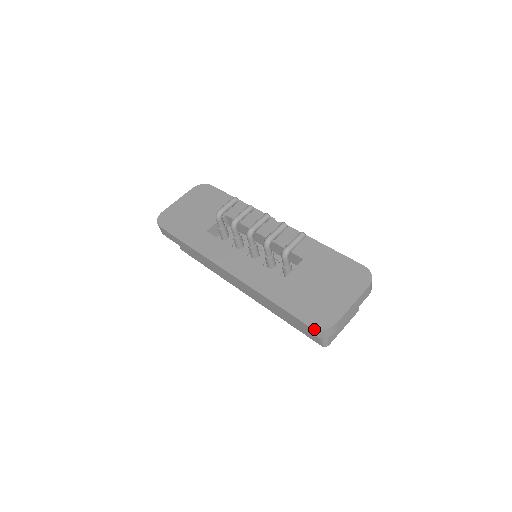
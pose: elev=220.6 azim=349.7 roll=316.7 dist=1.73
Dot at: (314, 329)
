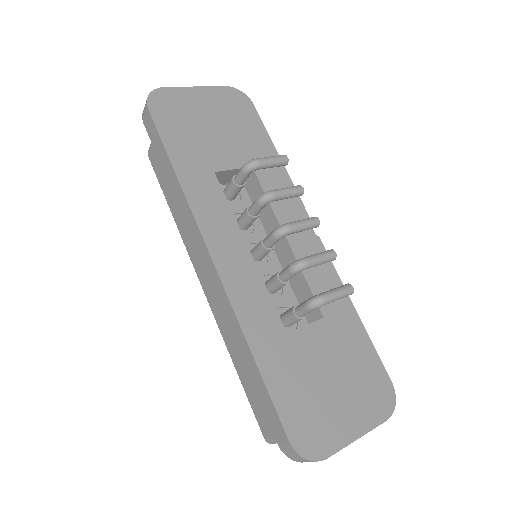
Dot at: (294, 450)
